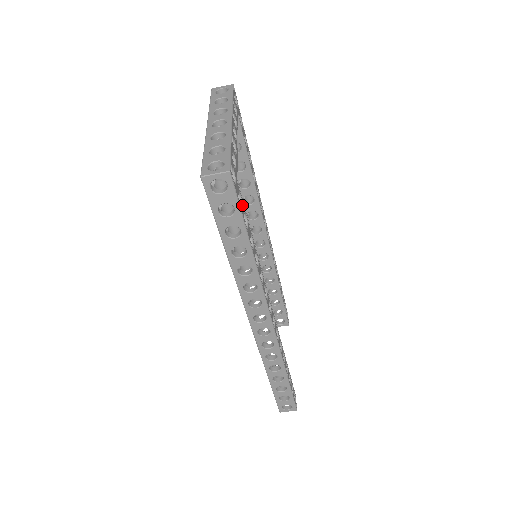
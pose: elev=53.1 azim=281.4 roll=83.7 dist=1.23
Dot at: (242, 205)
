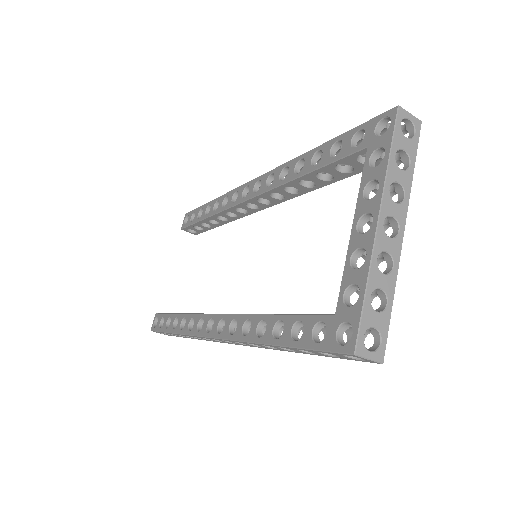
Dot at: occluded
